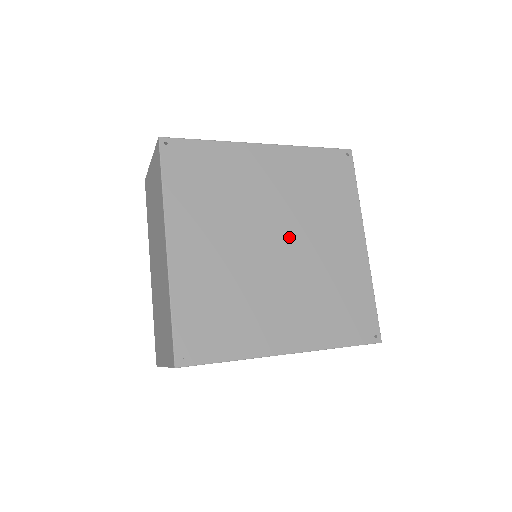
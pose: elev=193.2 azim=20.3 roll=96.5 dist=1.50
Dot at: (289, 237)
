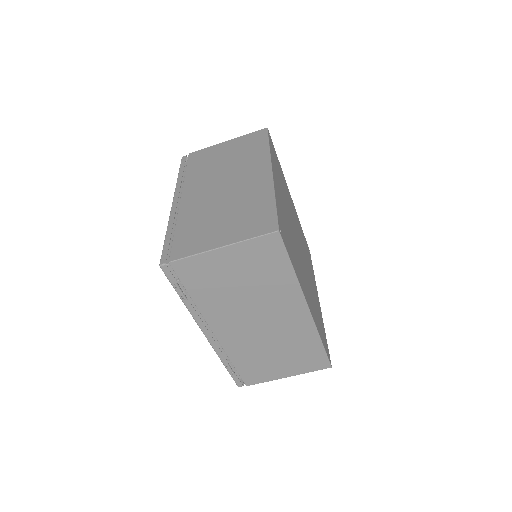
Dot at: occluded
